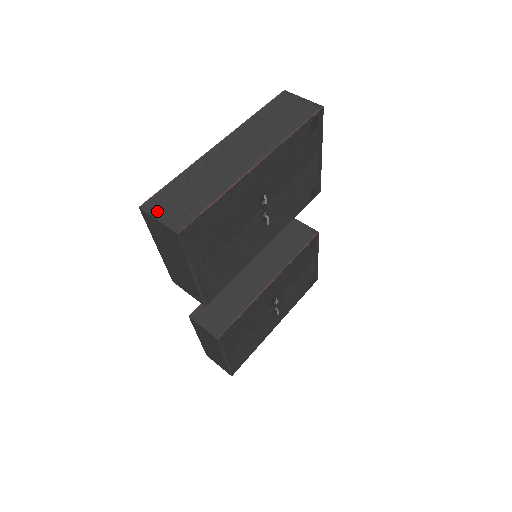
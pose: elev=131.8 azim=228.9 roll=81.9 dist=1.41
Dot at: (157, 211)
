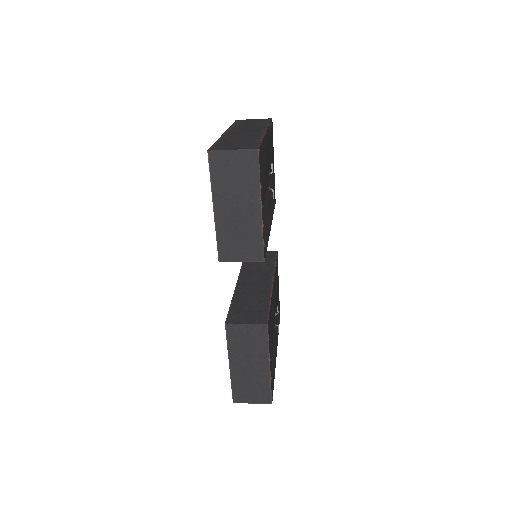
Dot at: (226, 148)
